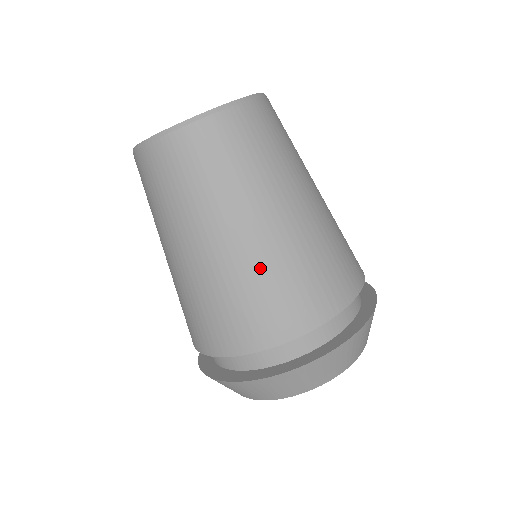
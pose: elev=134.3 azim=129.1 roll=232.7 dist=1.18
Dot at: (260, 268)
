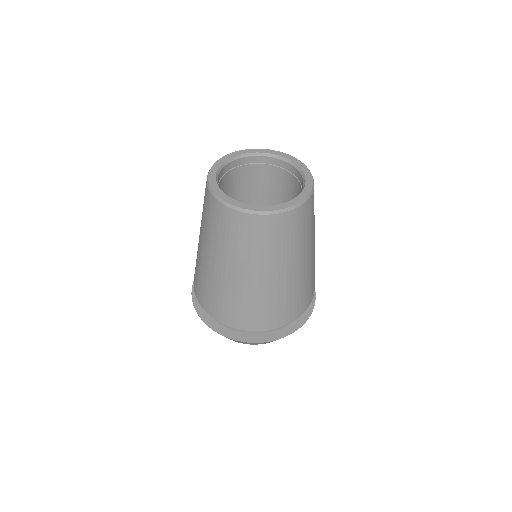
Dot at: (223, 288)
